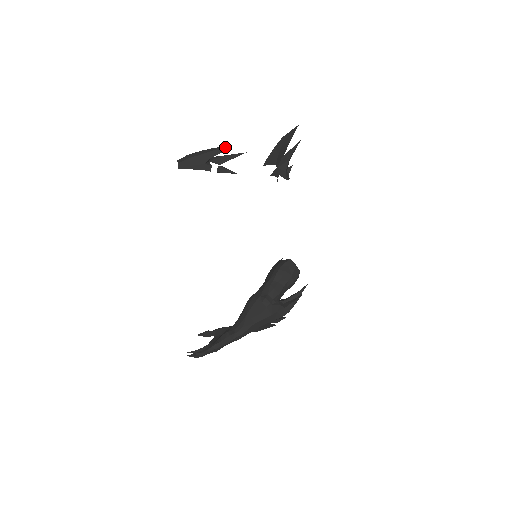
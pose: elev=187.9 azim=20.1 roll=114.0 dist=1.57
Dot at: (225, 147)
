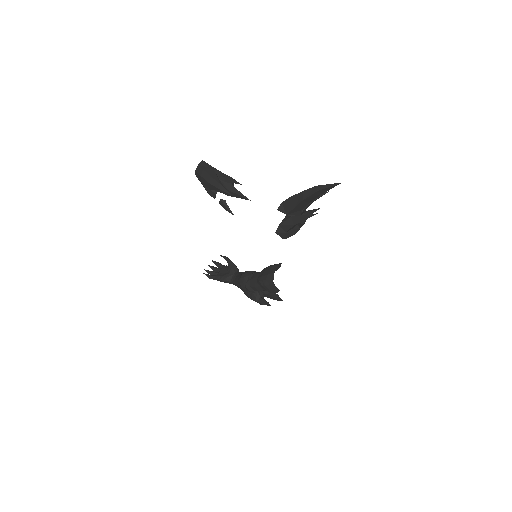
Dot at: (225, 192)
